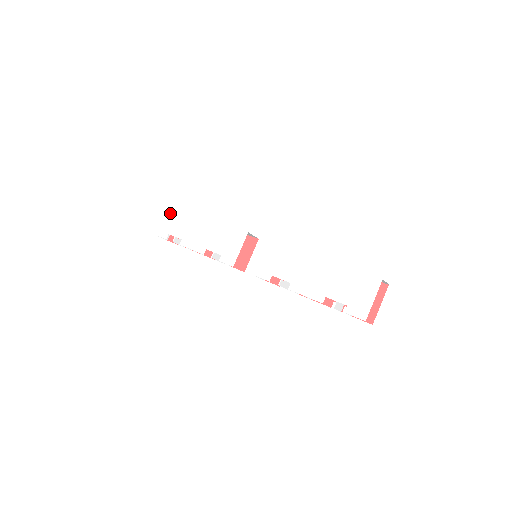
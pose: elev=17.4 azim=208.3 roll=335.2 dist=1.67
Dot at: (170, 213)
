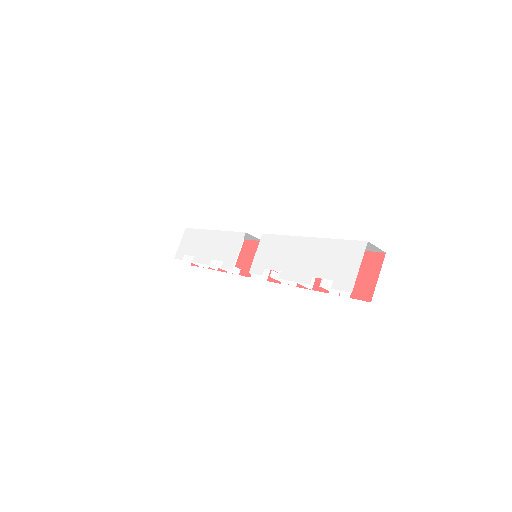
Dot at: (186, 235)
